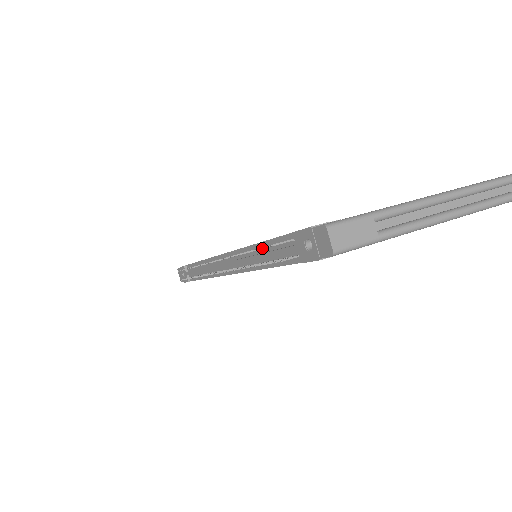
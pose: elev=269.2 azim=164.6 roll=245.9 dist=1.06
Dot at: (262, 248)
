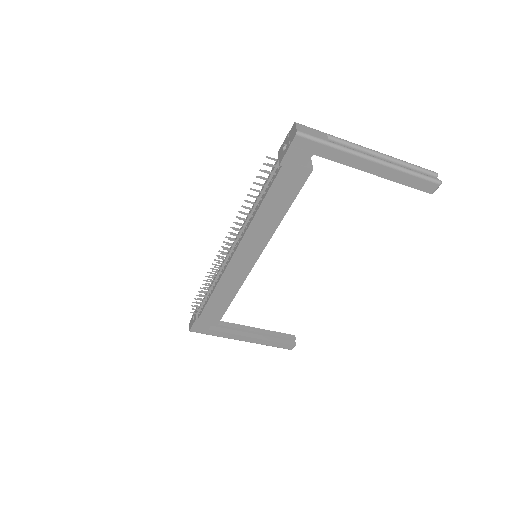
Dot at: (258, 176)
